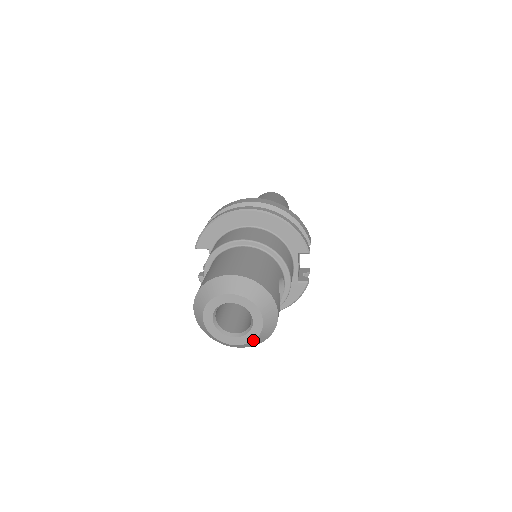
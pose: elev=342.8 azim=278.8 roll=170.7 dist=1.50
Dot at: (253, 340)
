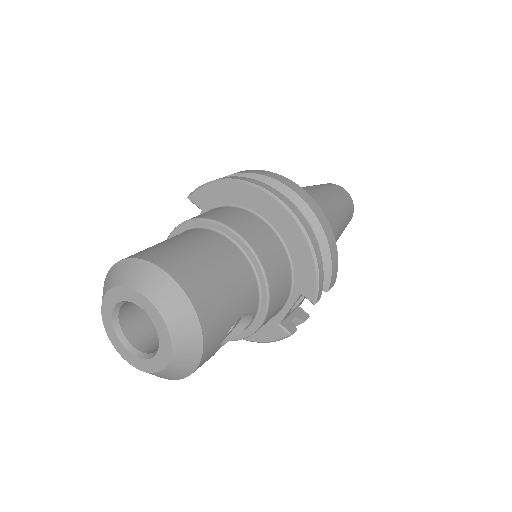
Dot at: (147, 372)
